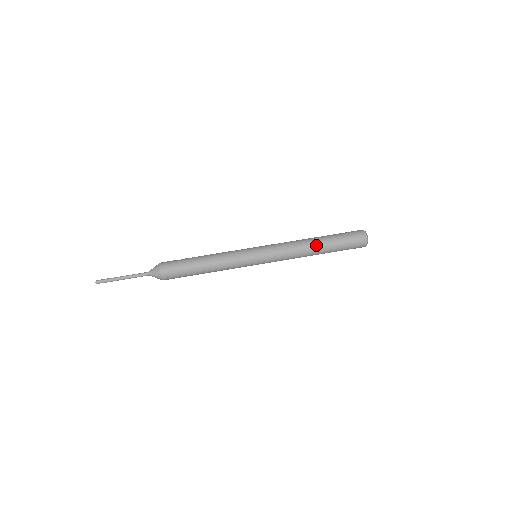
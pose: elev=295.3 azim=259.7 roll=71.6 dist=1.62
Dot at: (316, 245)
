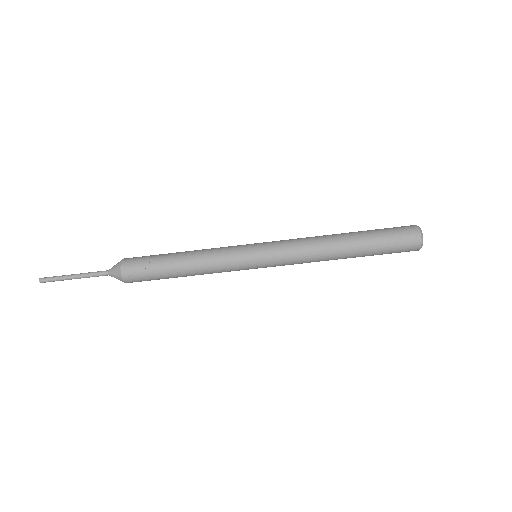
Dot at: occluded
